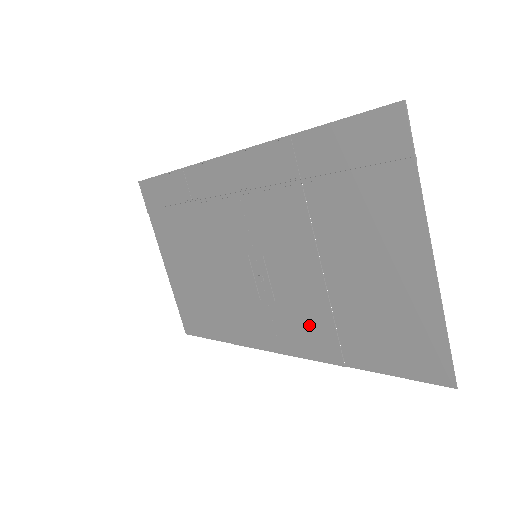
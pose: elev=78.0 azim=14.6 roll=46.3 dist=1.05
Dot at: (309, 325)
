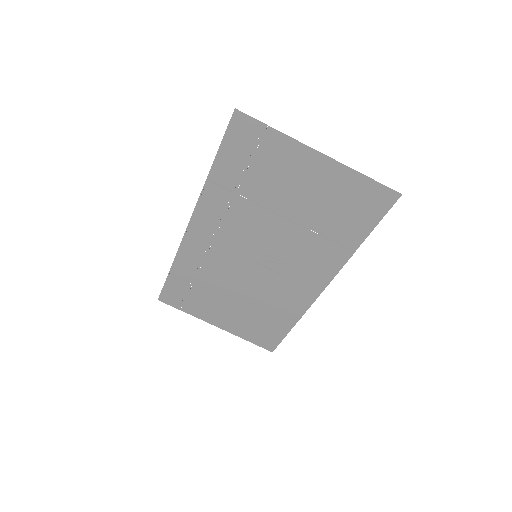
Dot at: (317, 255)
